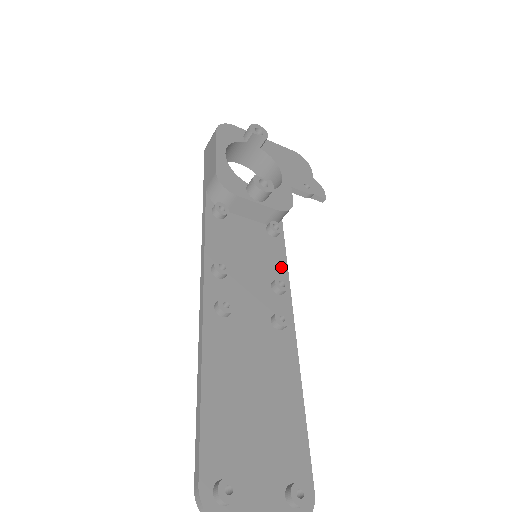
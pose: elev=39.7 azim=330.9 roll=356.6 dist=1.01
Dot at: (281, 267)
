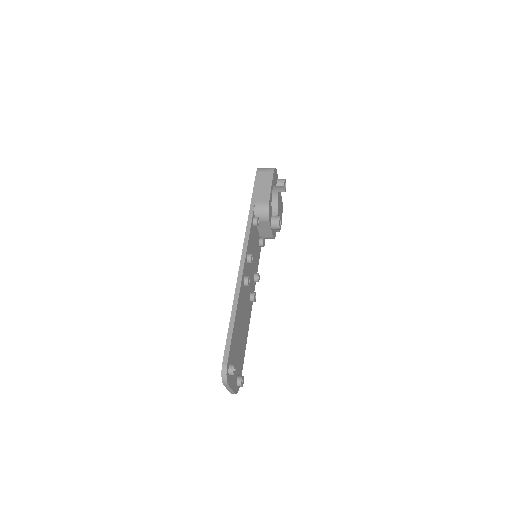
Dot at: (257, 266)
